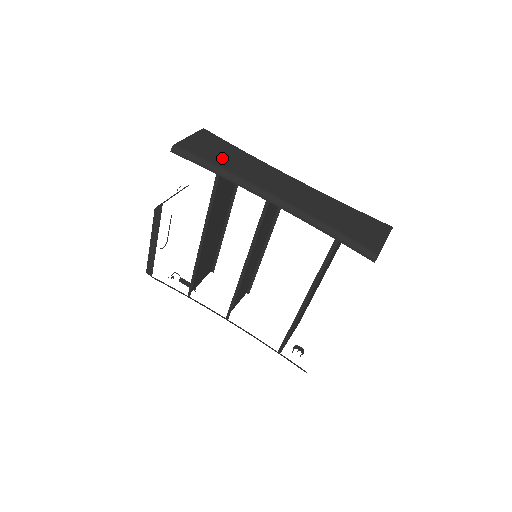
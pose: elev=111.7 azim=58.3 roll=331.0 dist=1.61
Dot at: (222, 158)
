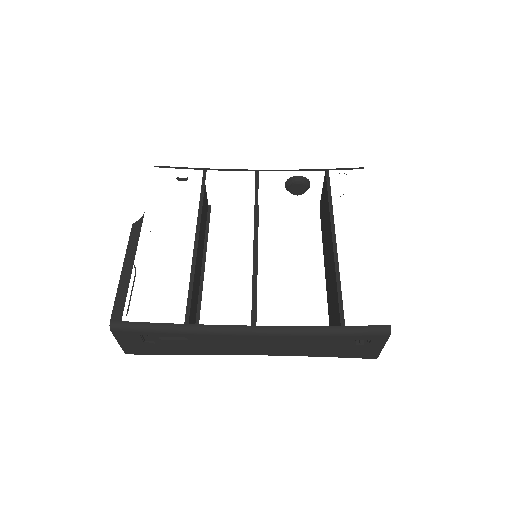
Dot at: occluded
